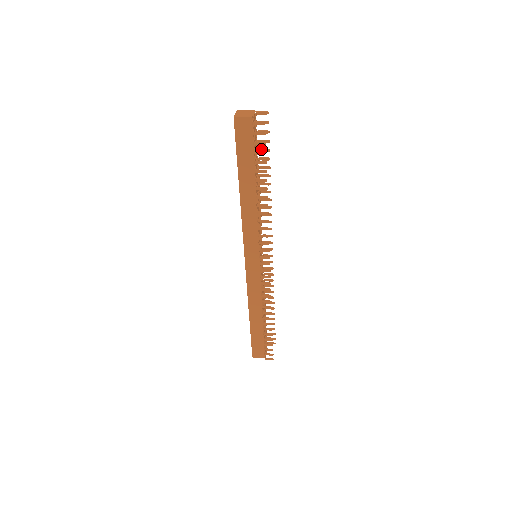
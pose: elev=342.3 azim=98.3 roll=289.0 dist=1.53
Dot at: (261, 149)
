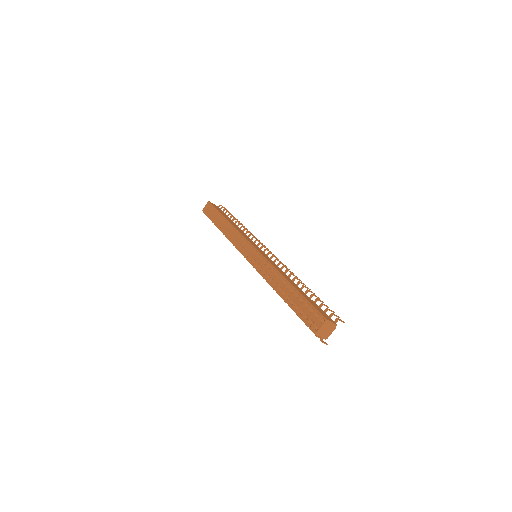
Dot at: occluded
